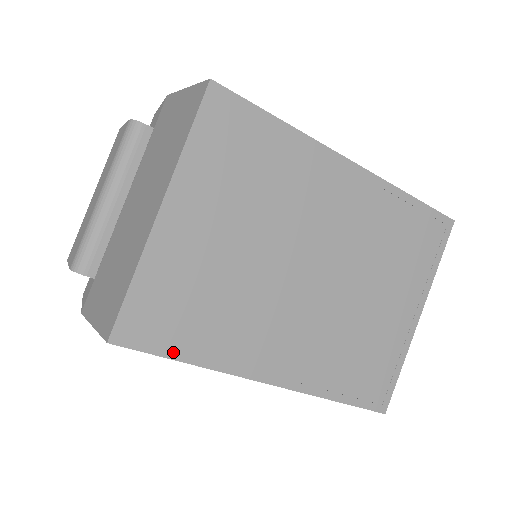
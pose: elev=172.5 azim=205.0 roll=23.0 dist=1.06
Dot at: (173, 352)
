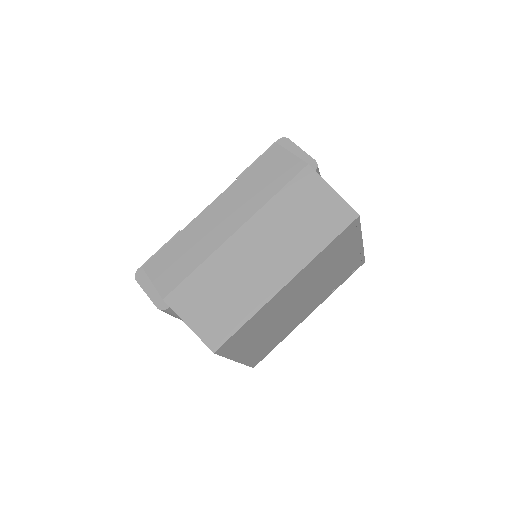
Dot at: (272, 349)
